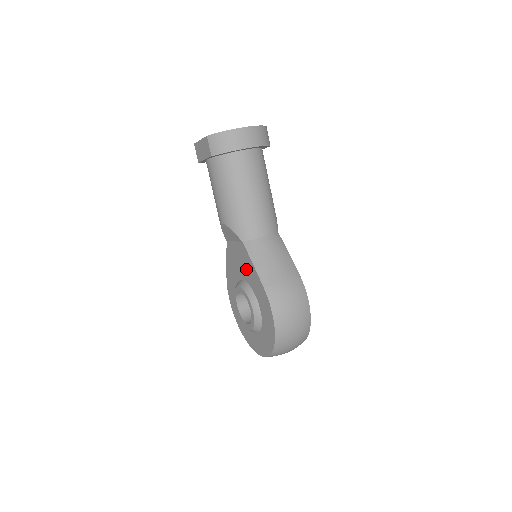
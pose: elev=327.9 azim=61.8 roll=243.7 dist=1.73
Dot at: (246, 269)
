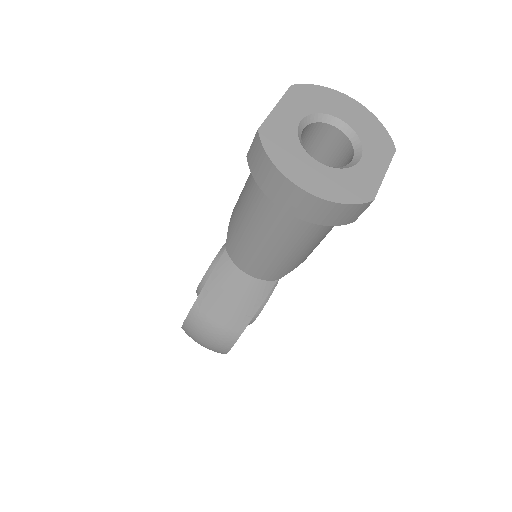
Dot at: occluded
